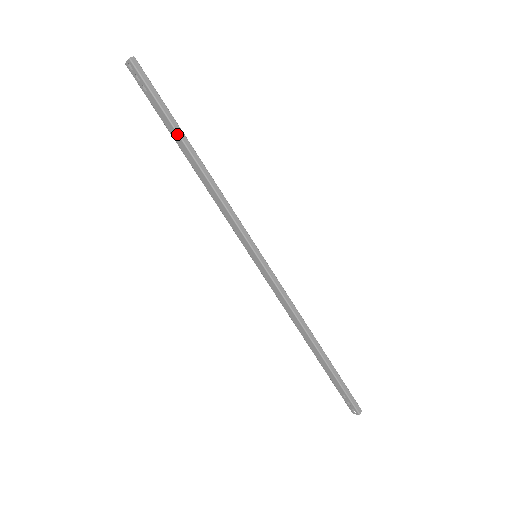
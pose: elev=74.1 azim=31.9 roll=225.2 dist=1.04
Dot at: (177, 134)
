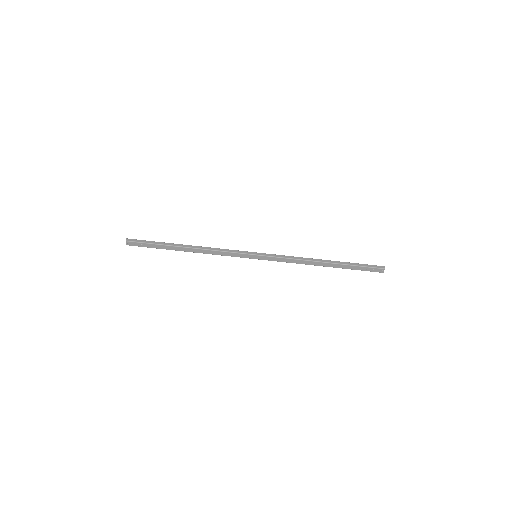
Dot at: (172, 246)
